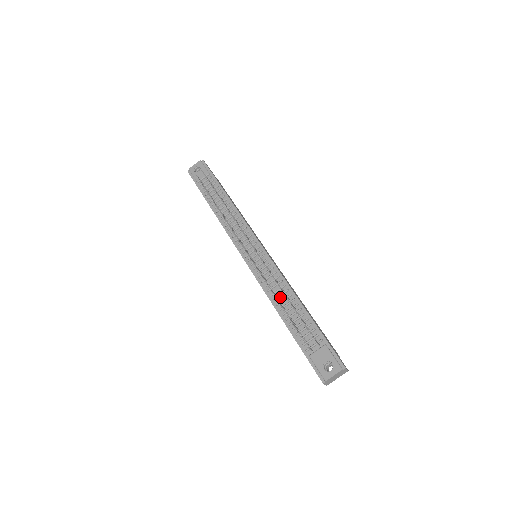
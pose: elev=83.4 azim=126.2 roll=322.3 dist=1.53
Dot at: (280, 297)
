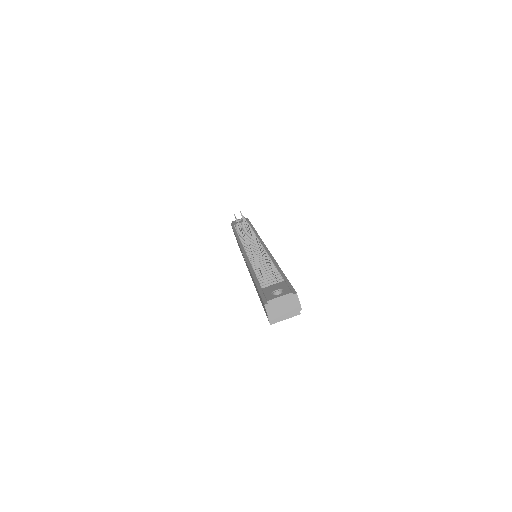
Dot at: (260, 263)
